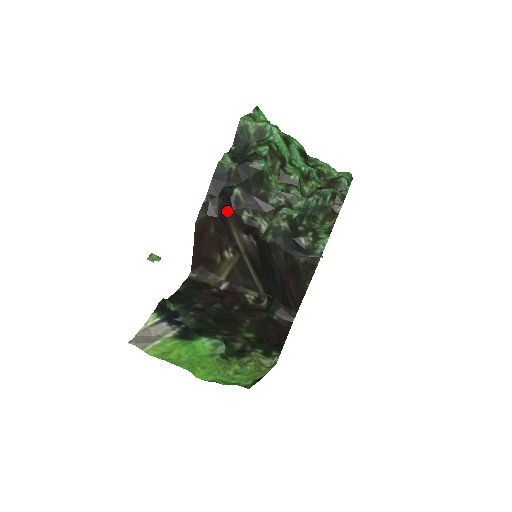
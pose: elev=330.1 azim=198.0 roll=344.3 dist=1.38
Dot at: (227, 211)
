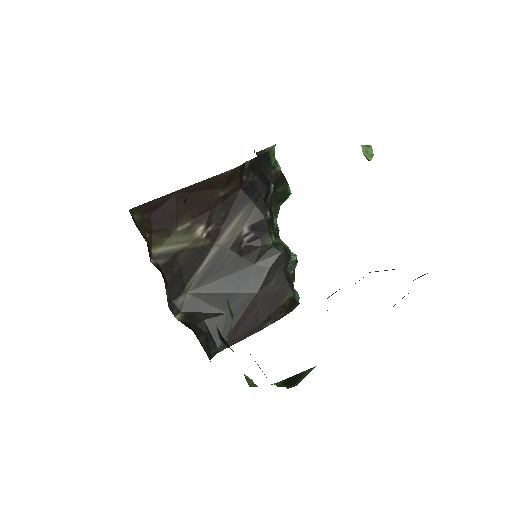
Dot at: (255, 192)
